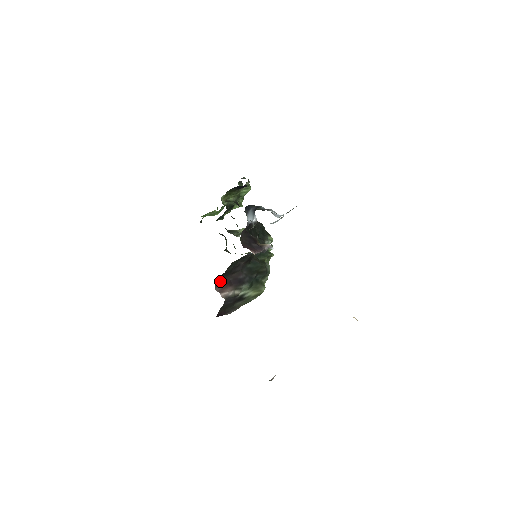
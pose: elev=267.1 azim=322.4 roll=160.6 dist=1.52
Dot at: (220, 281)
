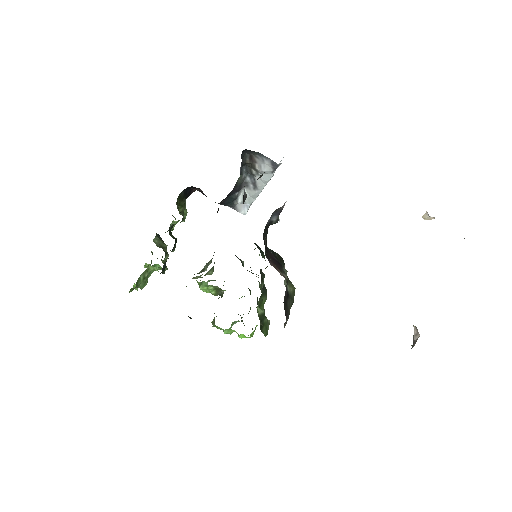
Dot at: (266, 256)
